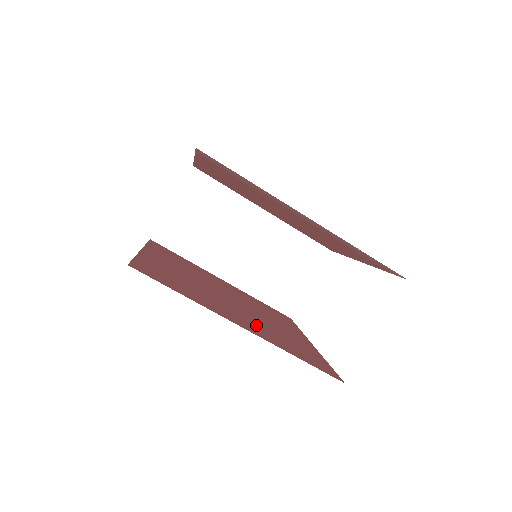
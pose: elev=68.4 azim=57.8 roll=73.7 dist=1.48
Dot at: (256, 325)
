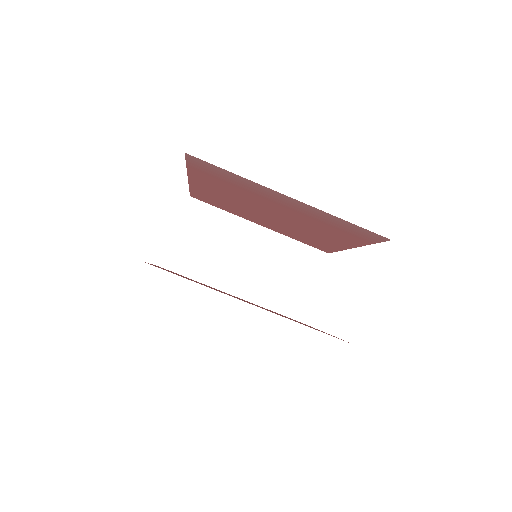
Dot at: occluded
